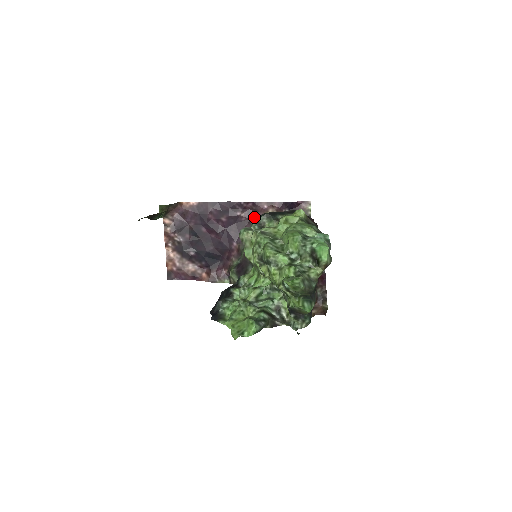
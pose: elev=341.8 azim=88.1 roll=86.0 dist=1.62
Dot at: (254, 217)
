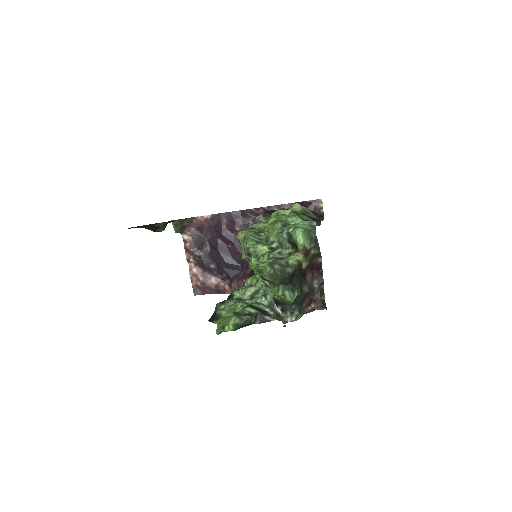
Dot at: occluded
